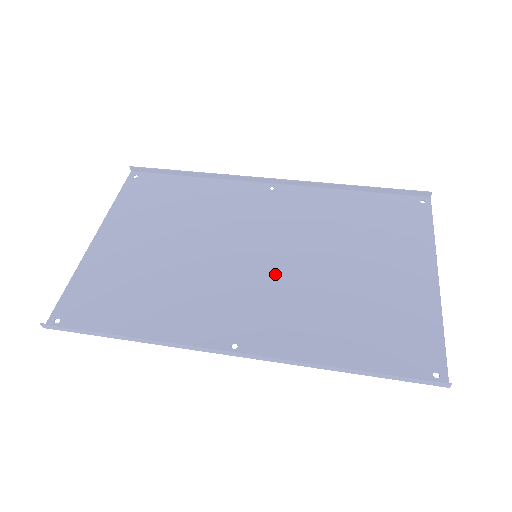
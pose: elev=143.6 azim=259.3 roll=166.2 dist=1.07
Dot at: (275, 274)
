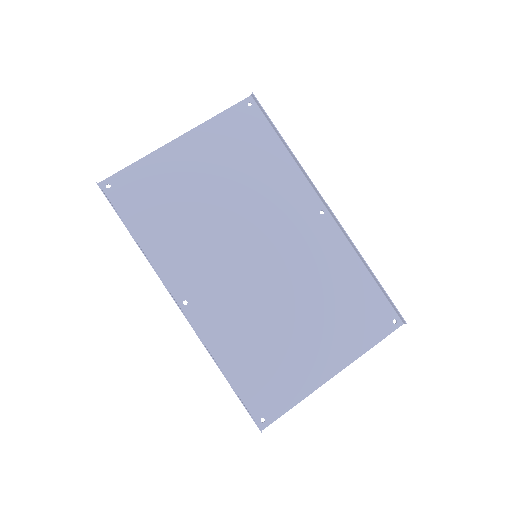
Dot at: (253, 280)
